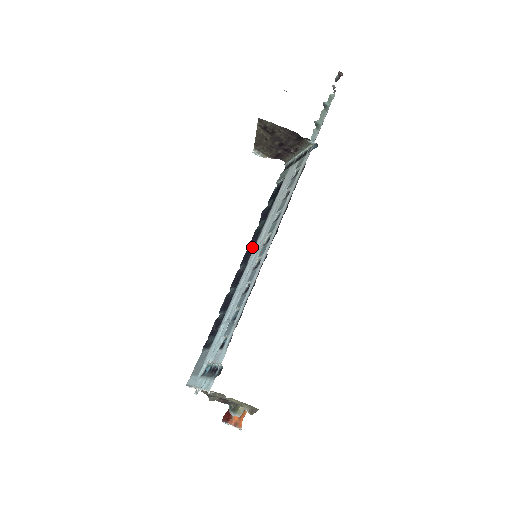
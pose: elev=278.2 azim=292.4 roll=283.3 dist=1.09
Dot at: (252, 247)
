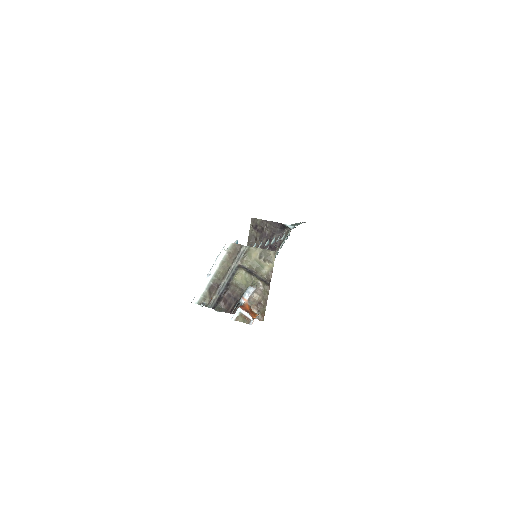
Dot at: occluded
